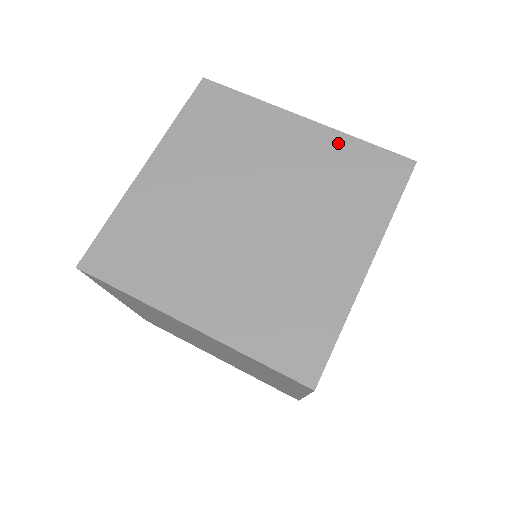
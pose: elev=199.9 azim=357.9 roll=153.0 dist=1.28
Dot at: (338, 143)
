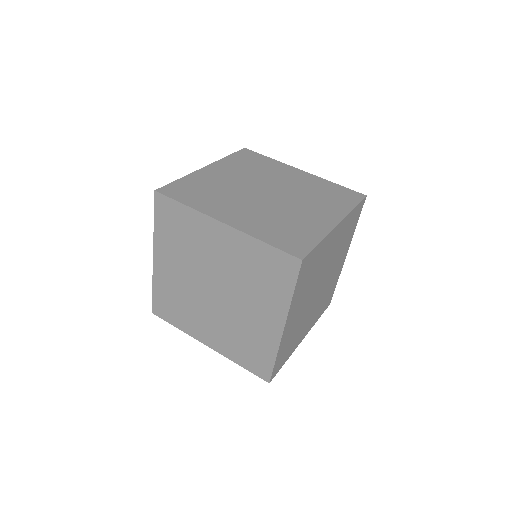
Dot at: (321, 181)
